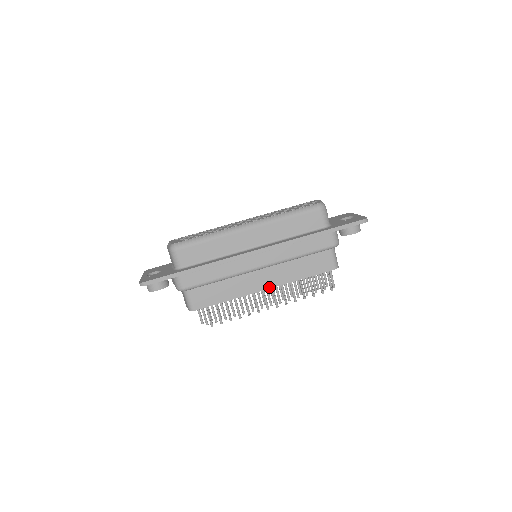
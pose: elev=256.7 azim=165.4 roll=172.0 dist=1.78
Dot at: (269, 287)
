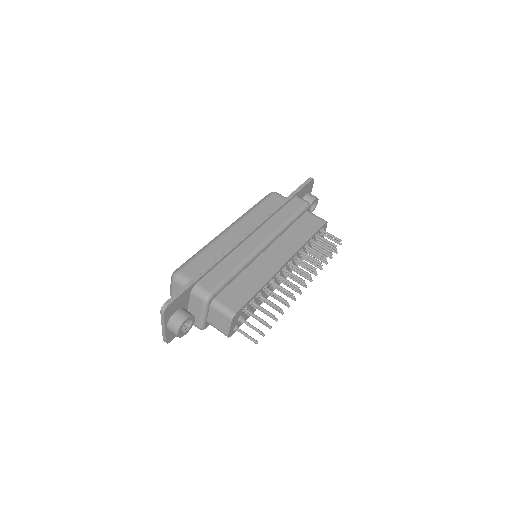
Dot at: (287, 260)
